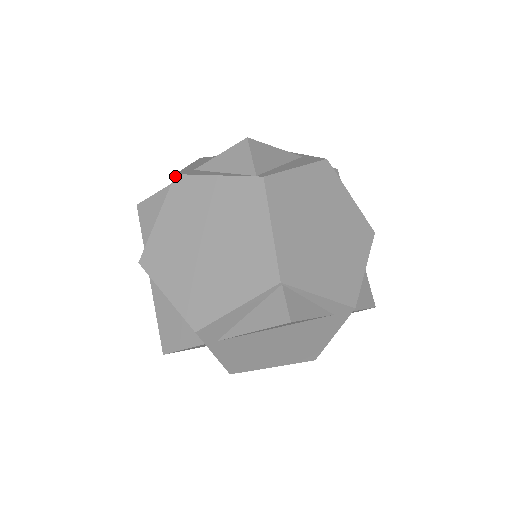
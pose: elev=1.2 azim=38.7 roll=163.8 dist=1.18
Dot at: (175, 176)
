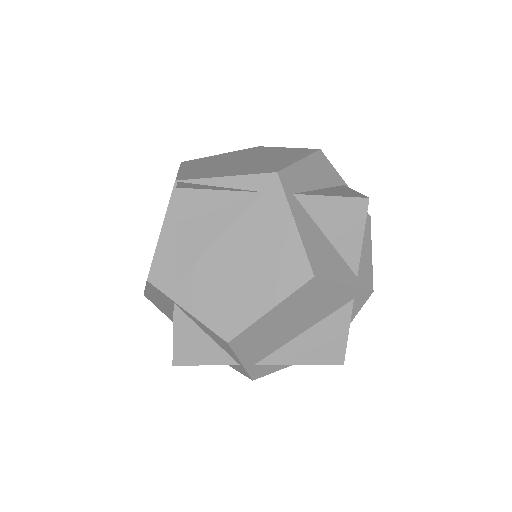
Dot at: occluded
